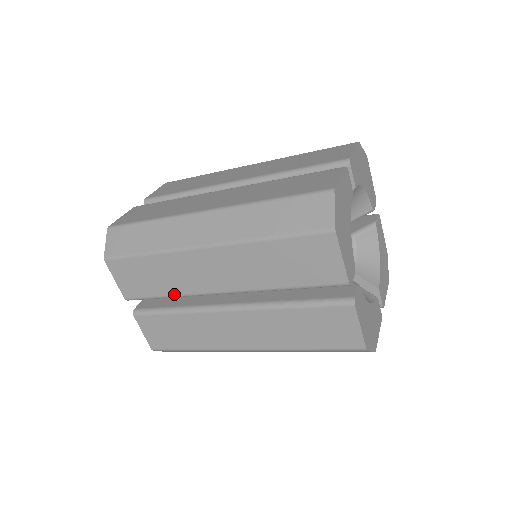
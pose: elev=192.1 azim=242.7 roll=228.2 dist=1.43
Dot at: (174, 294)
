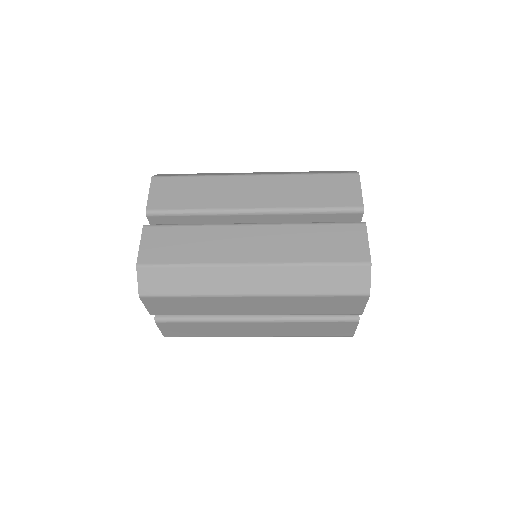
Dot at: (207, 314)
